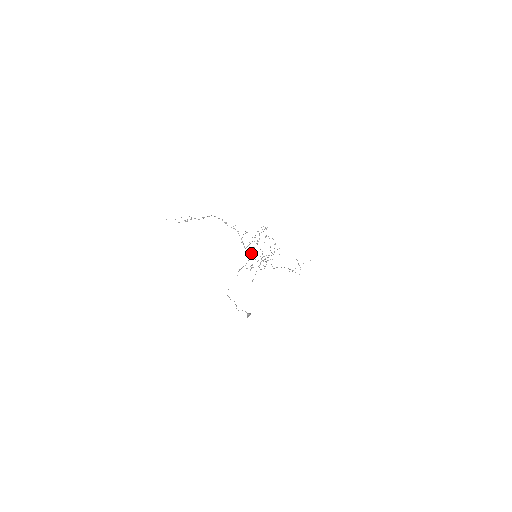
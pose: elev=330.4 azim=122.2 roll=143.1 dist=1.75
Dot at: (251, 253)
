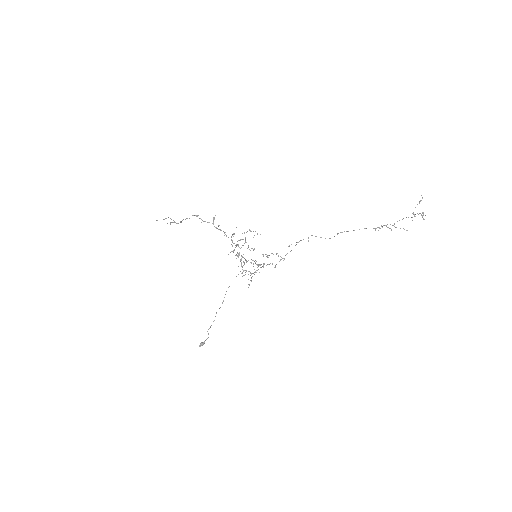
Dot at: (243, 257)
